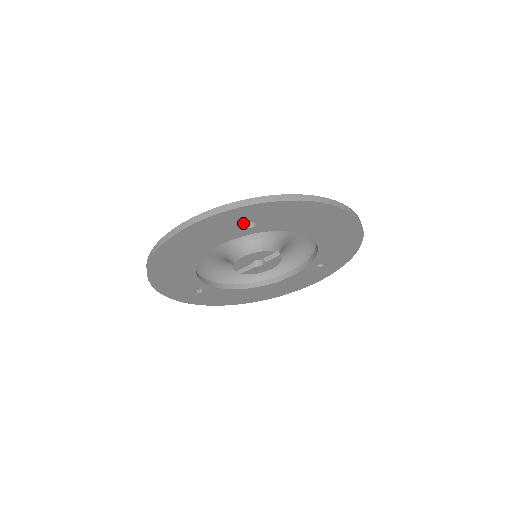
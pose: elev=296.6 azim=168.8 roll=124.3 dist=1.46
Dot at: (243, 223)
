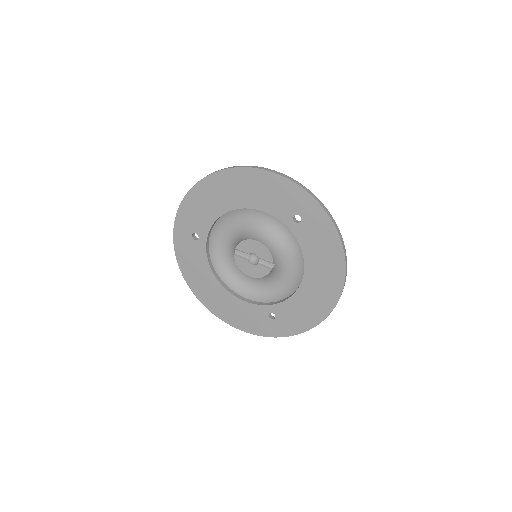
Dot at: (296, 211)
